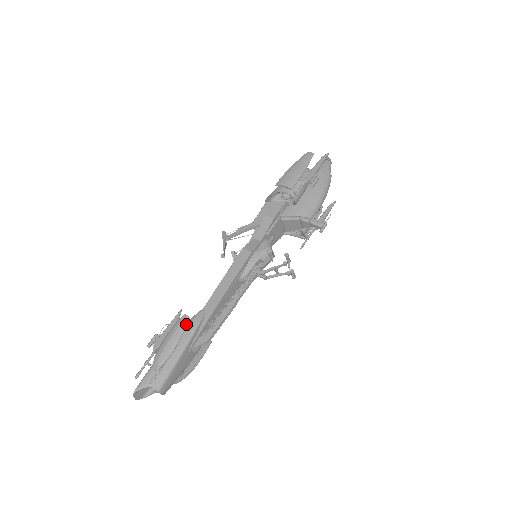
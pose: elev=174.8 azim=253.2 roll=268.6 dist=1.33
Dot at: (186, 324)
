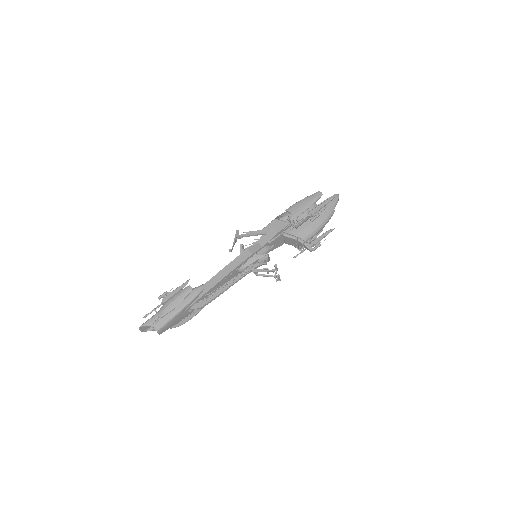
Dot at: (189, 293)
